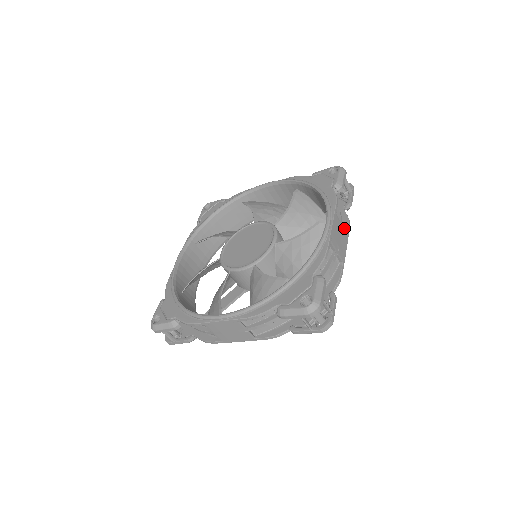
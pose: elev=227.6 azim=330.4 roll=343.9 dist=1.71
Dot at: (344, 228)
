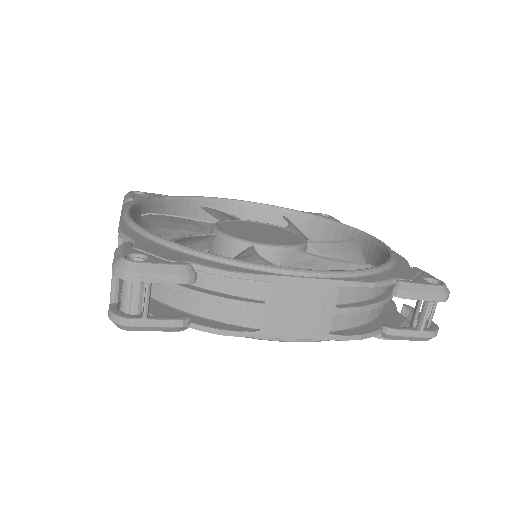
Dot at: occluded
